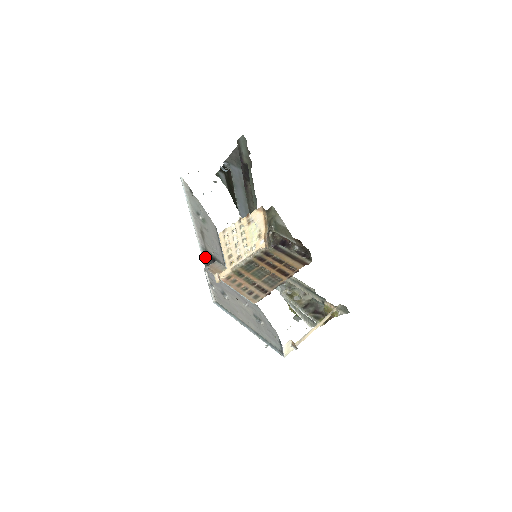
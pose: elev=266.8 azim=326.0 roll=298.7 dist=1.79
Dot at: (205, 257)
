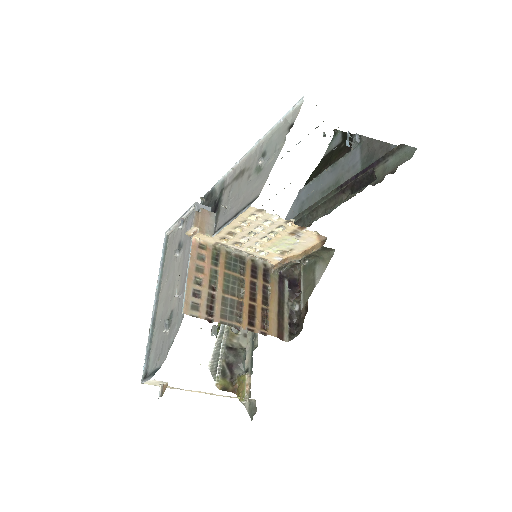
Dot at: (214, 192)
